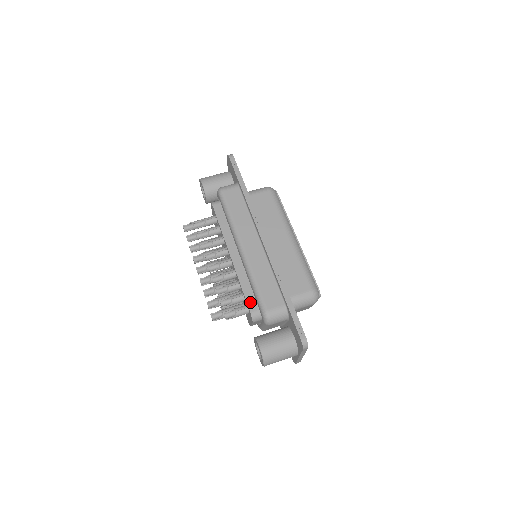
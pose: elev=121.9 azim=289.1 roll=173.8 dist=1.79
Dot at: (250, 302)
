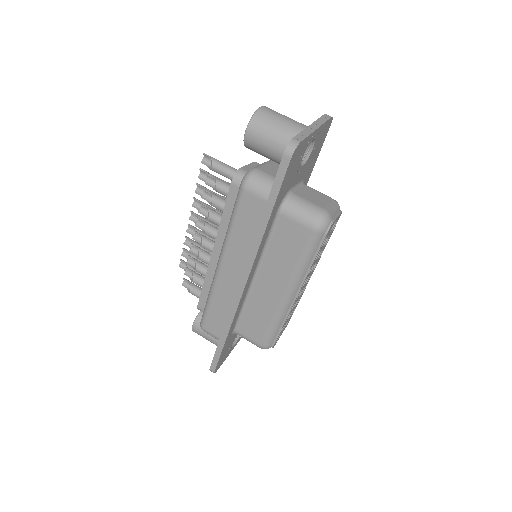
Dot at: (202, 301)
